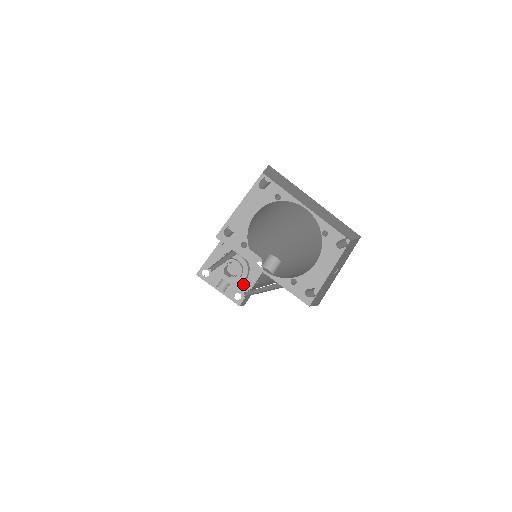
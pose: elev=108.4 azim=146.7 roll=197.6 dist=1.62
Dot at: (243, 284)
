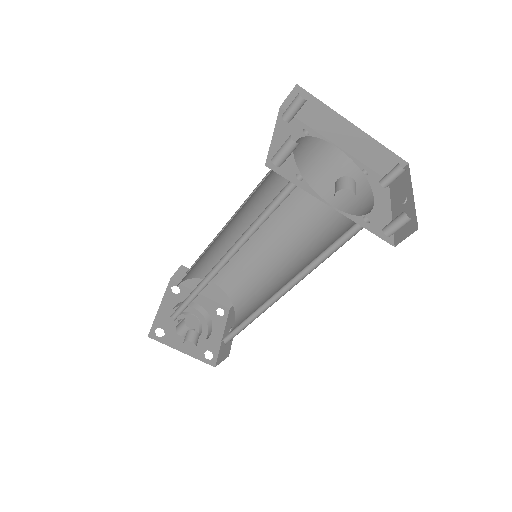
Dot at: (210, 338)
